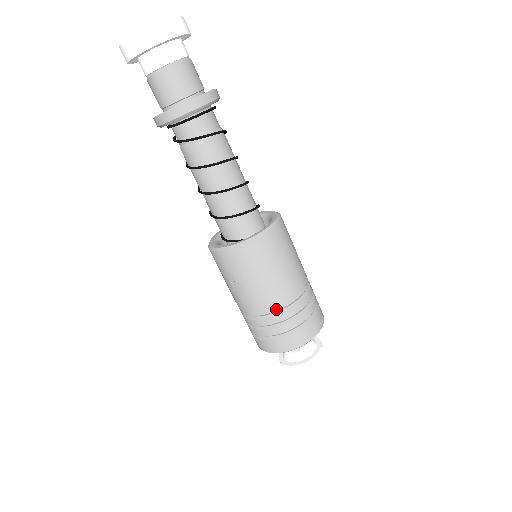
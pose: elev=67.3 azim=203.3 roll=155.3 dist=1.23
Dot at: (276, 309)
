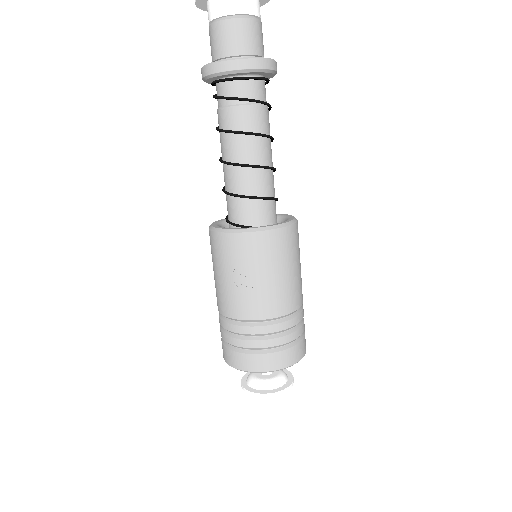
Dot at: (283, 314)
